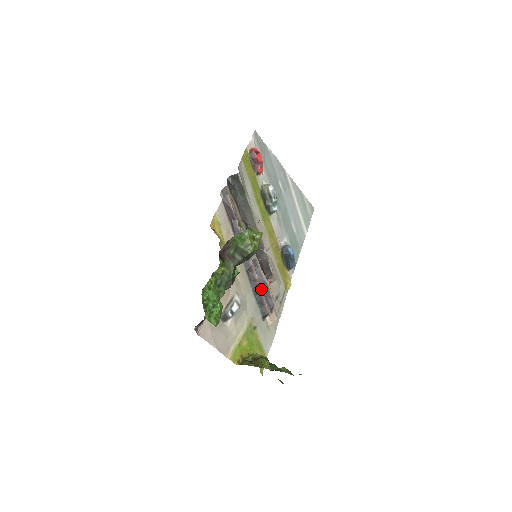
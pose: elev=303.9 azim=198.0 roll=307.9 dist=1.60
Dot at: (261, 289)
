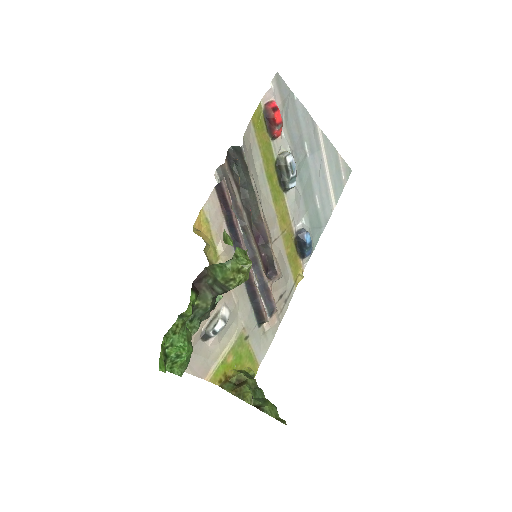
Dot at: (259, 294)
